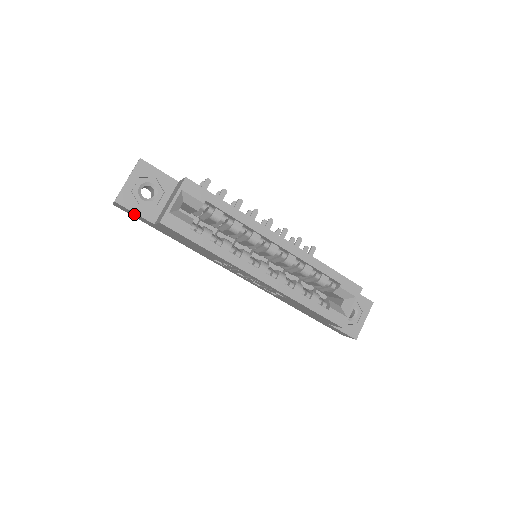
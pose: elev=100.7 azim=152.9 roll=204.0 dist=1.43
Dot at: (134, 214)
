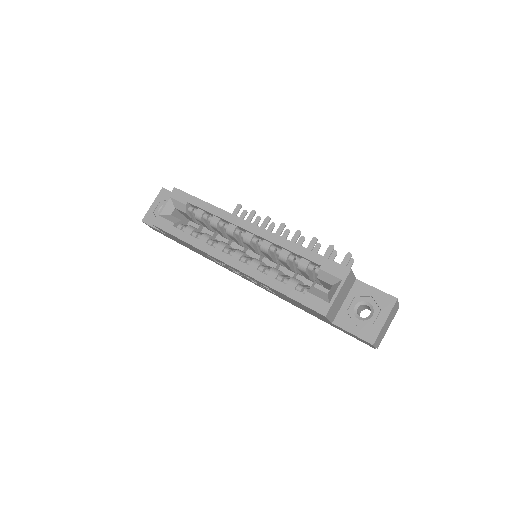
Dot at: occluded
